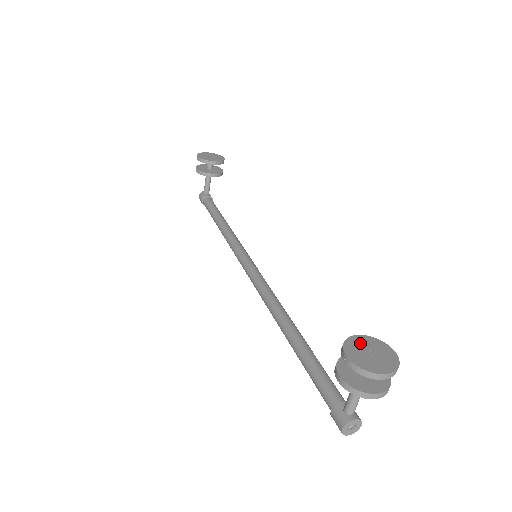
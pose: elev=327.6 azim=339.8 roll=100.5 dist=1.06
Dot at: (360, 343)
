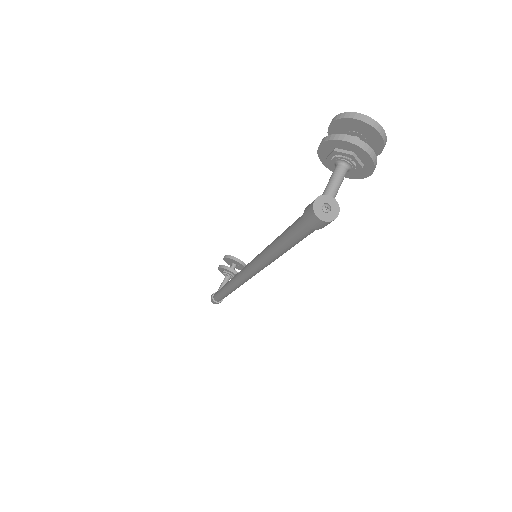
Dot at: occluded
